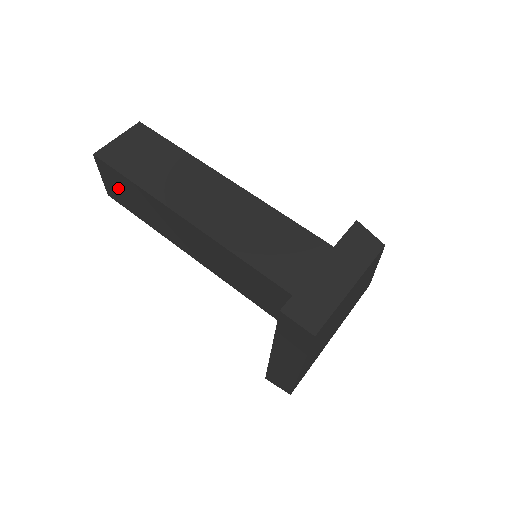
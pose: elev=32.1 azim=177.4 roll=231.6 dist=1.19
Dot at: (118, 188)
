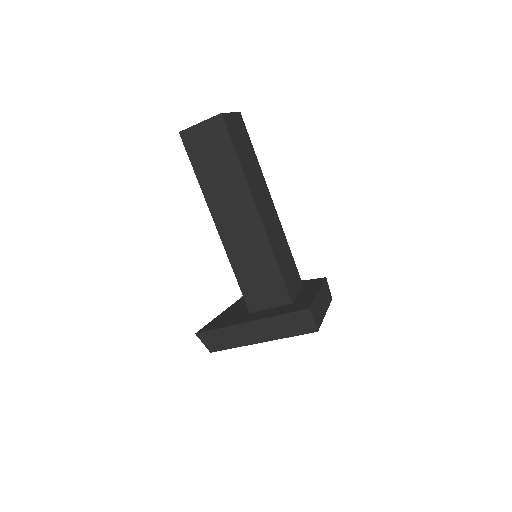
Dot at: (208, 144)
